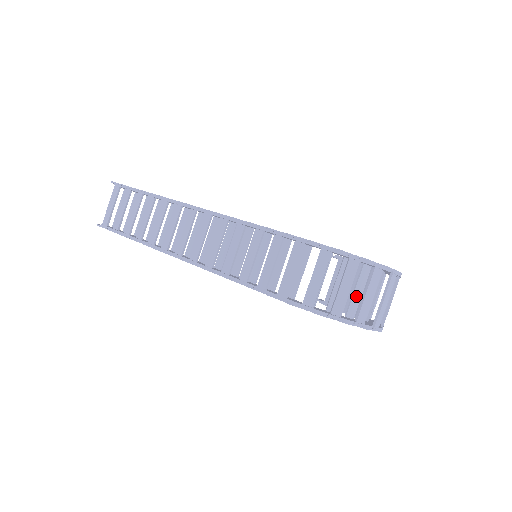
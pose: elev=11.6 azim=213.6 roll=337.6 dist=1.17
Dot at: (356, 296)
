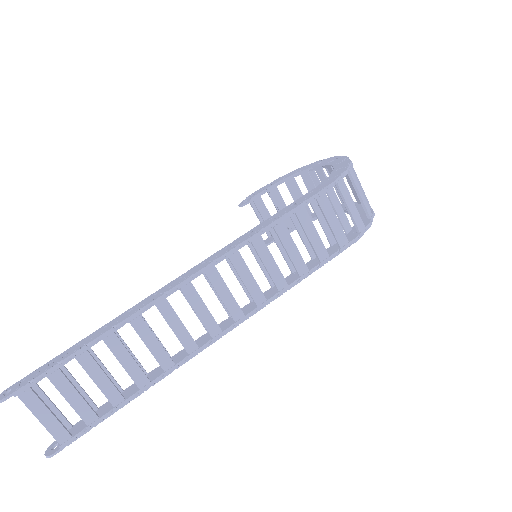
Dot at: occluded
